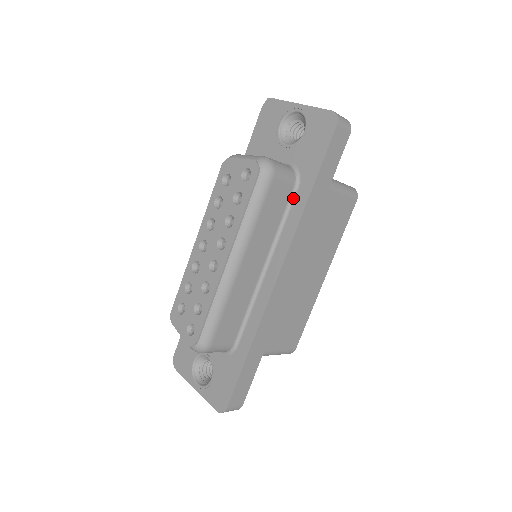
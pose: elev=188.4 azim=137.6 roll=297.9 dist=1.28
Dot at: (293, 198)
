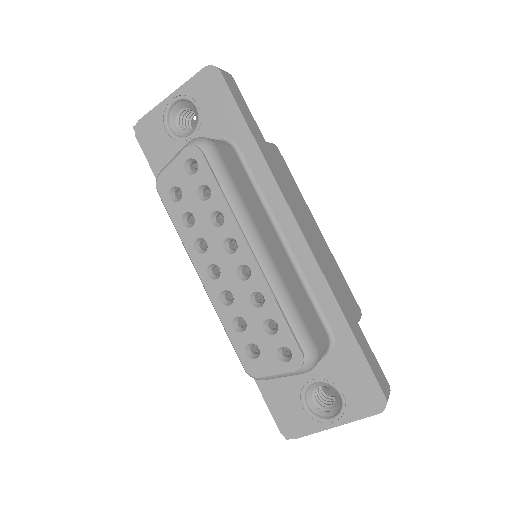
Dot at: (244, 161)
